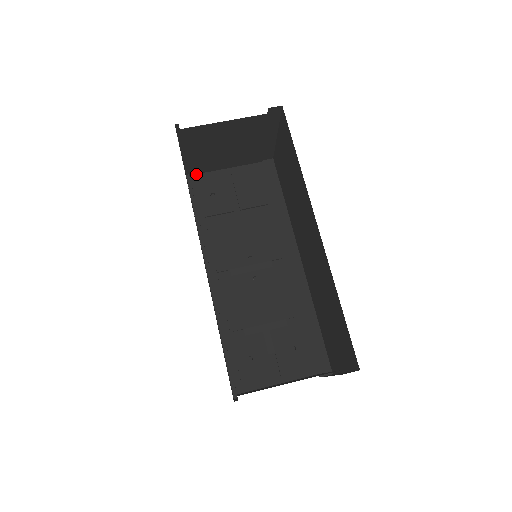
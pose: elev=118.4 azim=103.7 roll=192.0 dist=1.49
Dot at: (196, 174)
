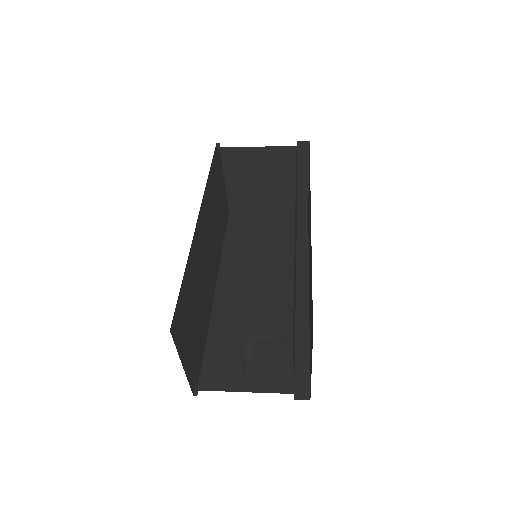
Dot at: (235, 212)
